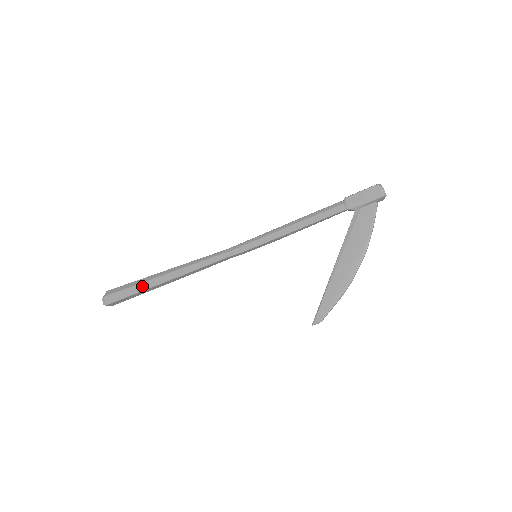
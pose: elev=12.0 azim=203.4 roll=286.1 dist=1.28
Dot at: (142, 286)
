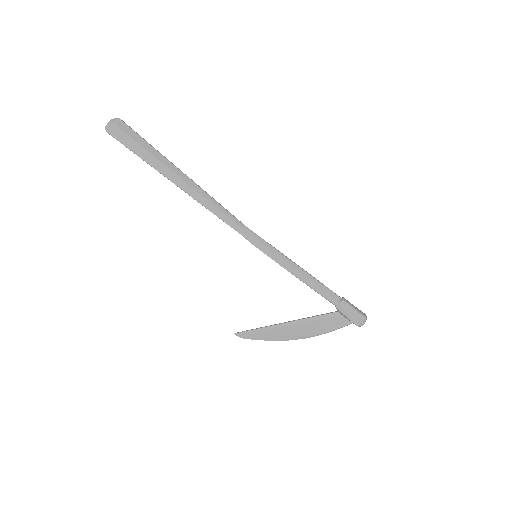
Dot at: (155, 162)
